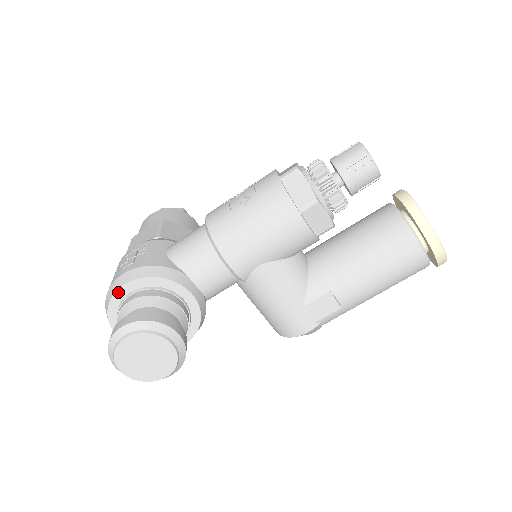
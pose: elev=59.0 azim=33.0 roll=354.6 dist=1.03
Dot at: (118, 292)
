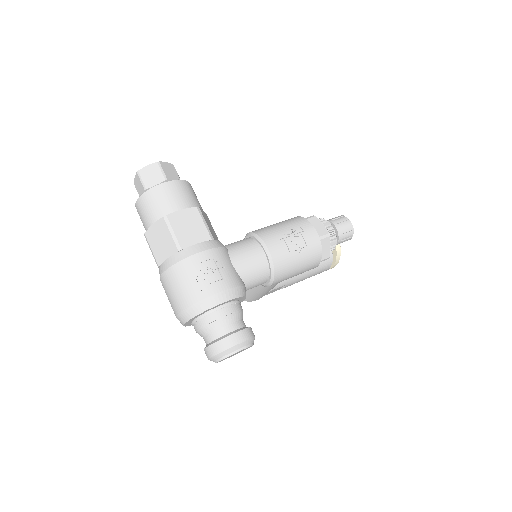
Dot at: (217, 306)
